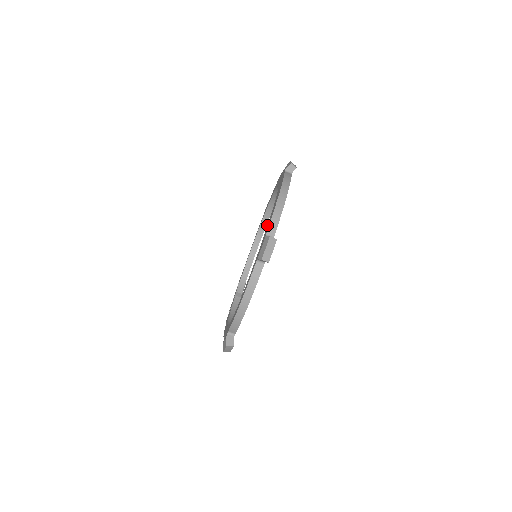
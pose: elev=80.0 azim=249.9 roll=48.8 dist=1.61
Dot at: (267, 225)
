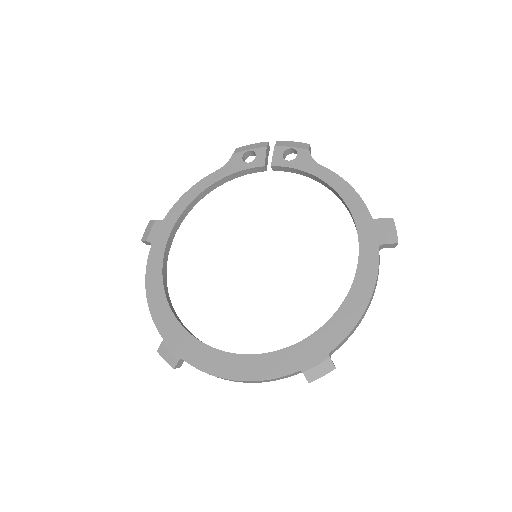
Dot at: (211, 347)
